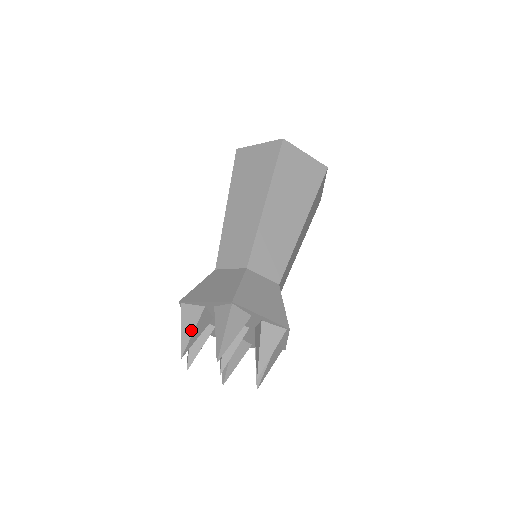
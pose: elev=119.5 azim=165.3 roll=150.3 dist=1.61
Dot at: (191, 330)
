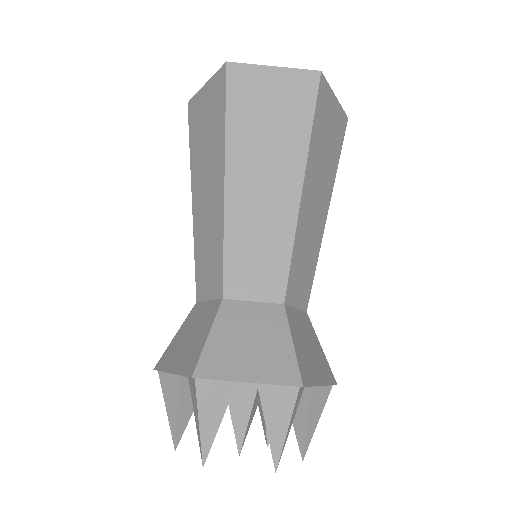
Dot at: (175, 409)
